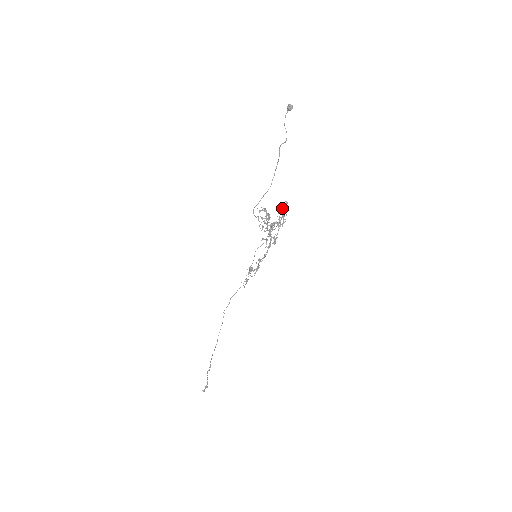
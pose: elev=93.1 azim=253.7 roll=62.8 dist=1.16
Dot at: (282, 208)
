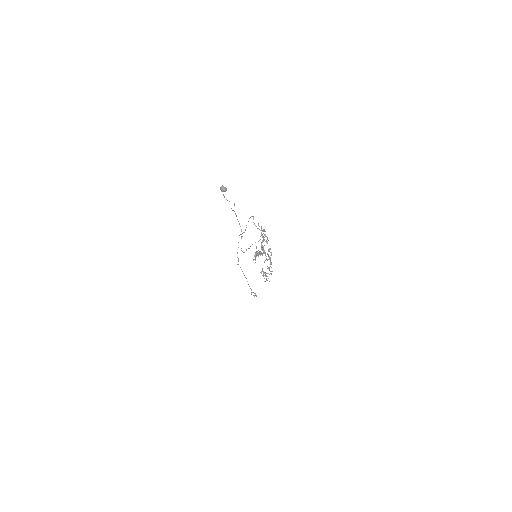
Dot at: (261, 234)
